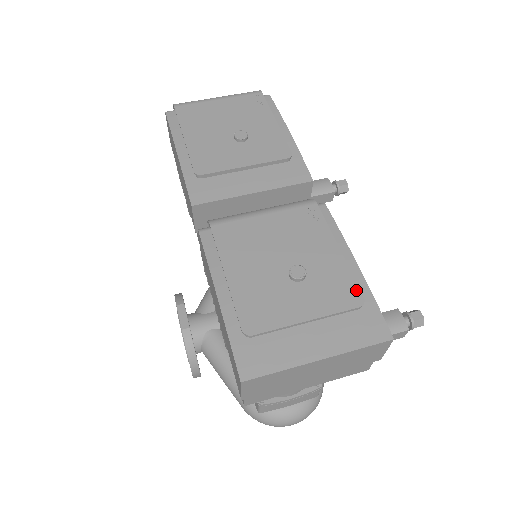
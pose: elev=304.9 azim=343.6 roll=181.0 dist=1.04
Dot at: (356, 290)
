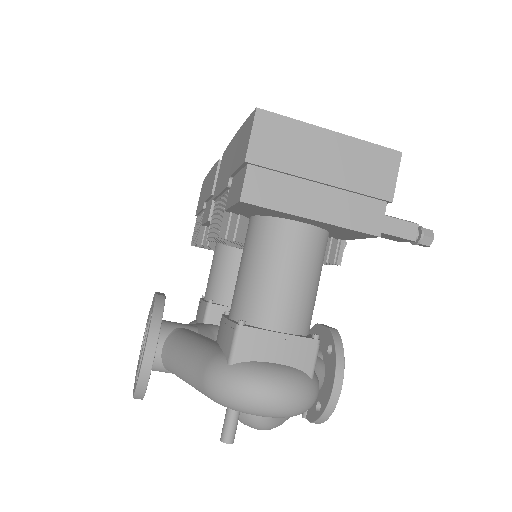
Dot at: occluded
